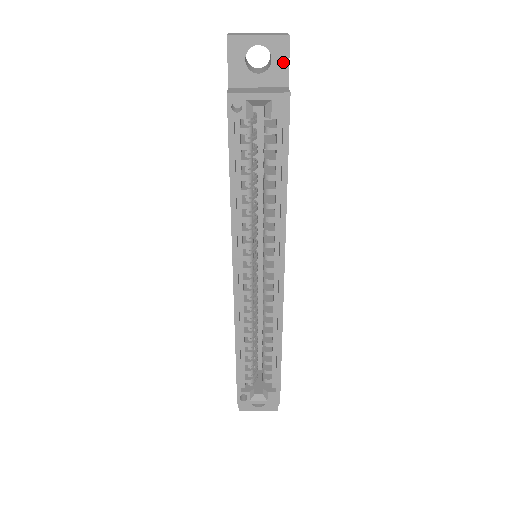
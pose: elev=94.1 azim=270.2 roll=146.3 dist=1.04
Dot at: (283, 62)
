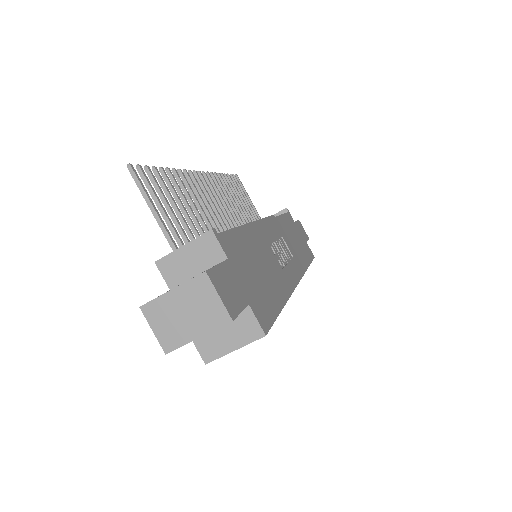
Dot at: occluded
